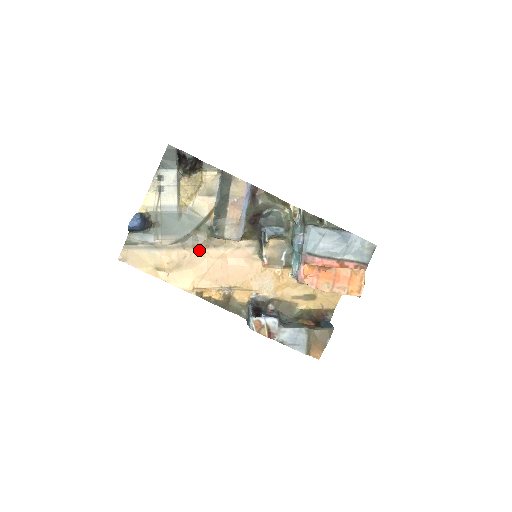
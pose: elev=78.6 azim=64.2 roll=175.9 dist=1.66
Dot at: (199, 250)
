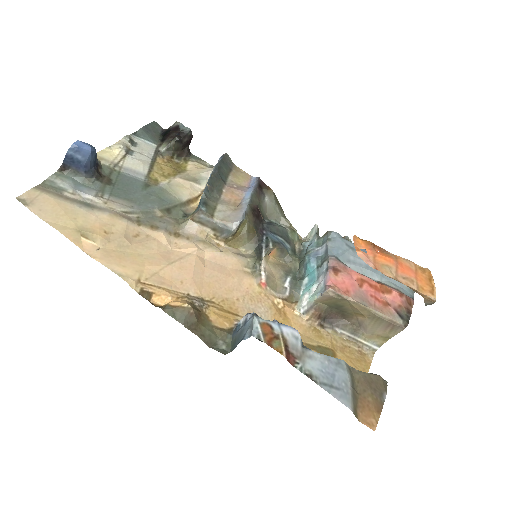
Dot at: (164, 233)
